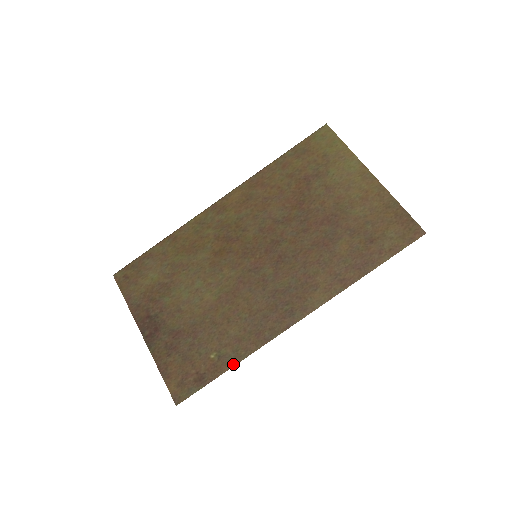
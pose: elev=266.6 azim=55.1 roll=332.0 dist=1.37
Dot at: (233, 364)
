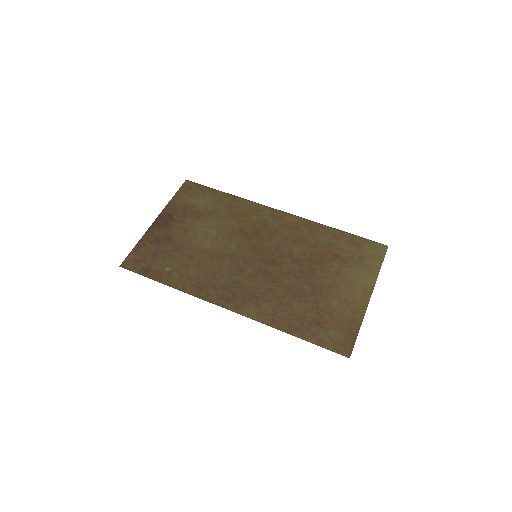
Dot at: (169, 284)
